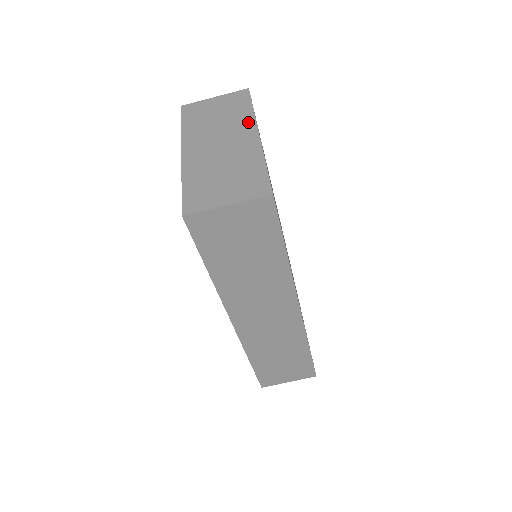
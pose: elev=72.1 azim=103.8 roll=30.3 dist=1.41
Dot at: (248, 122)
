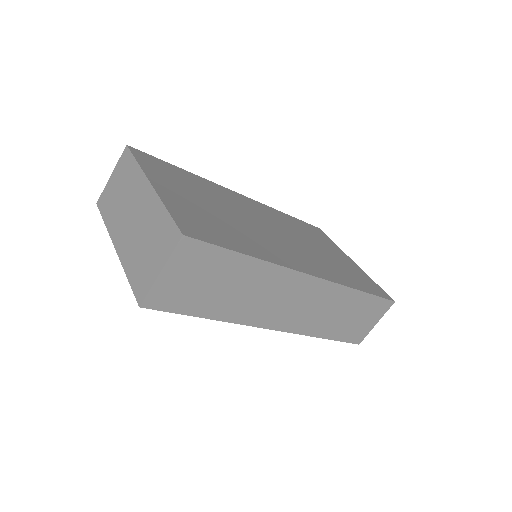
Dot at: (139, 179)
